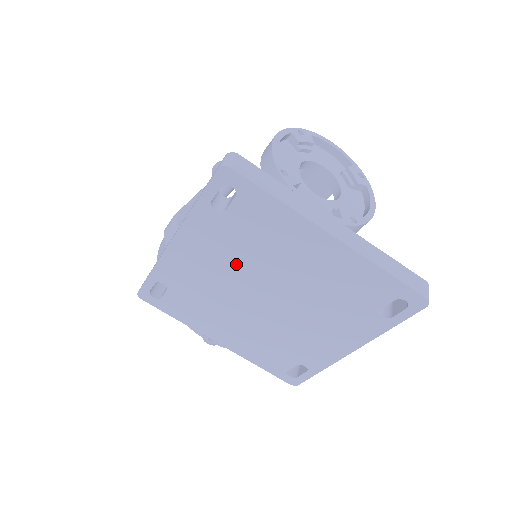
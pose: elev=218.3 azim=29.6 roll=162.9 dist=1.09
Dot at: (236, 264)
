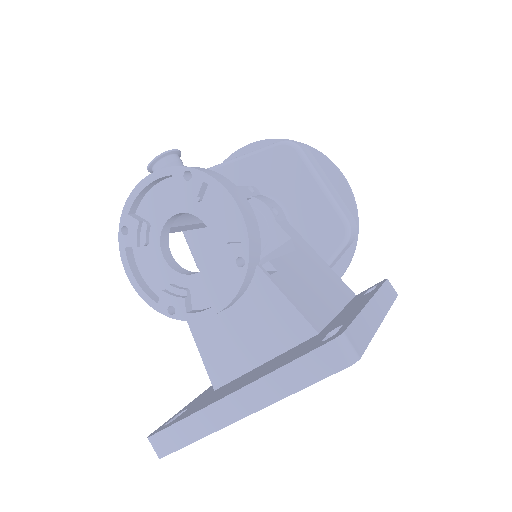
Dot at: occluded
